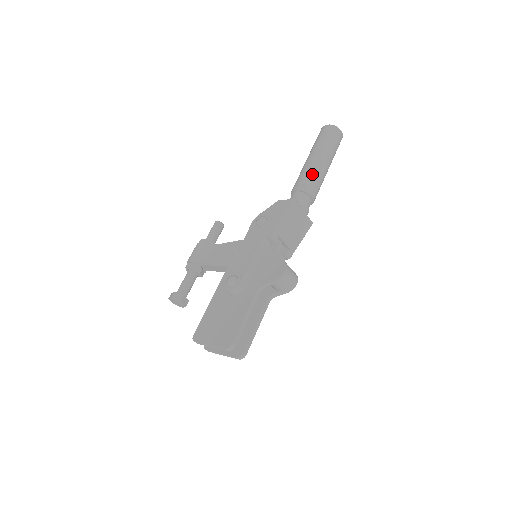
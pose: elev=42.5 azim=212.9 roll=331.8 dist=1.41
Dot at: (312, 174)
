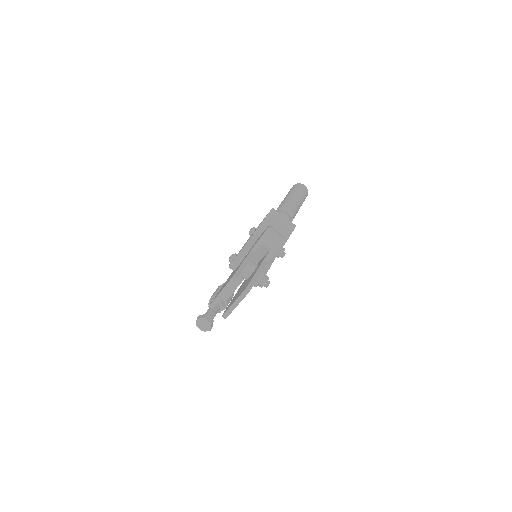
Dot at: (286, 201)
